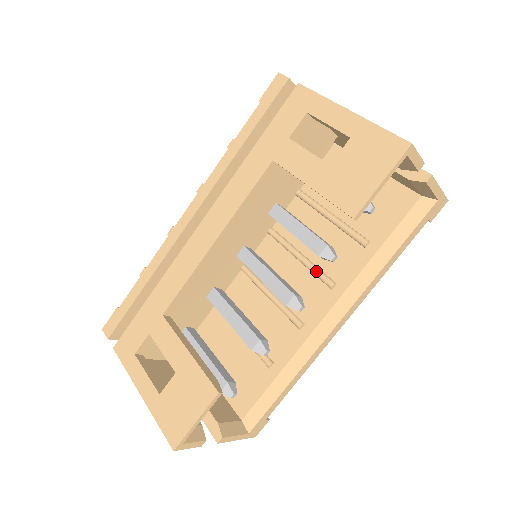
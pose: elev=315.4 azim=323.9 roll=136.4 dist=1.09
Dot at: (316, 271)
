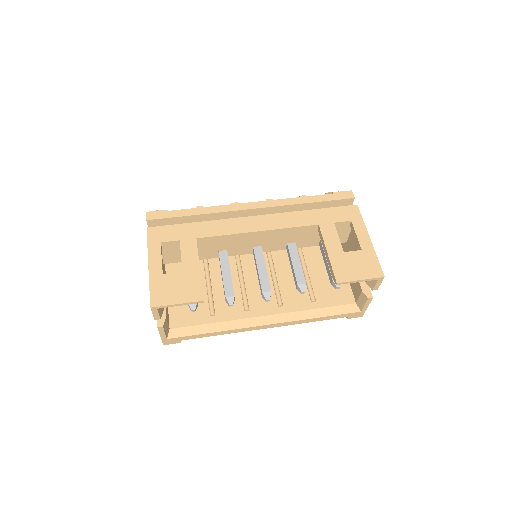
Dot at: (278, 291)
